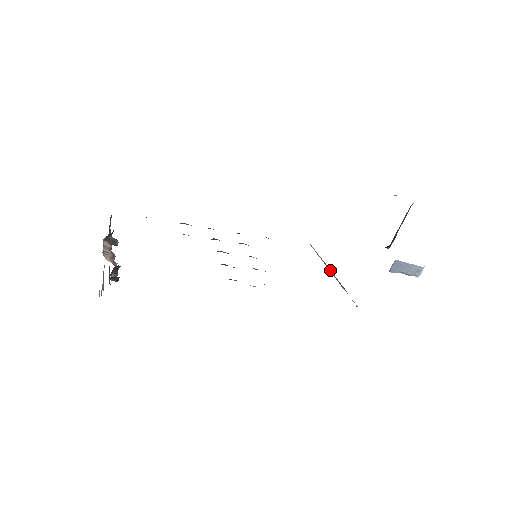
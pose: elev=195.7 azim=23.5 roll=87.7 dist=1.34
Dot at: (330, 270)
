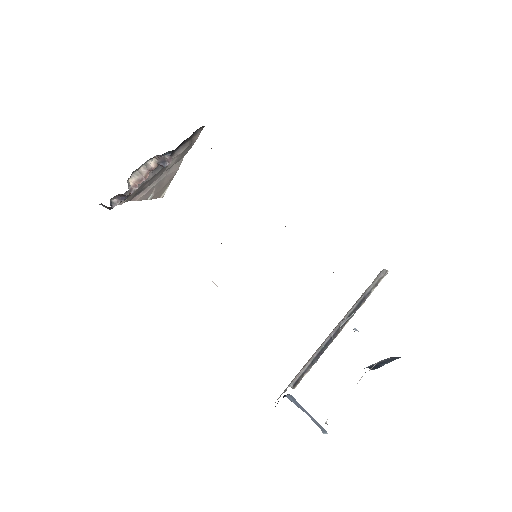
Dot at: (343, 324)
